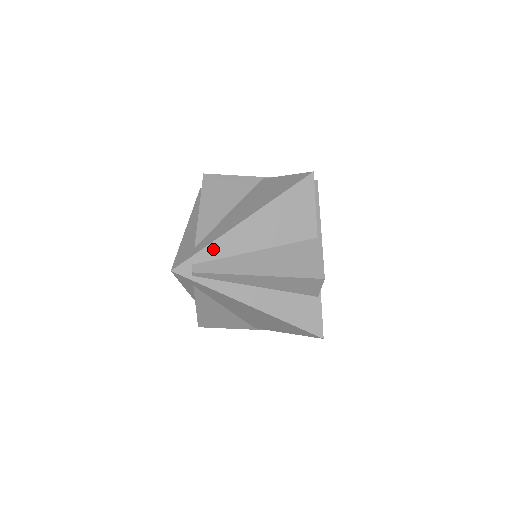
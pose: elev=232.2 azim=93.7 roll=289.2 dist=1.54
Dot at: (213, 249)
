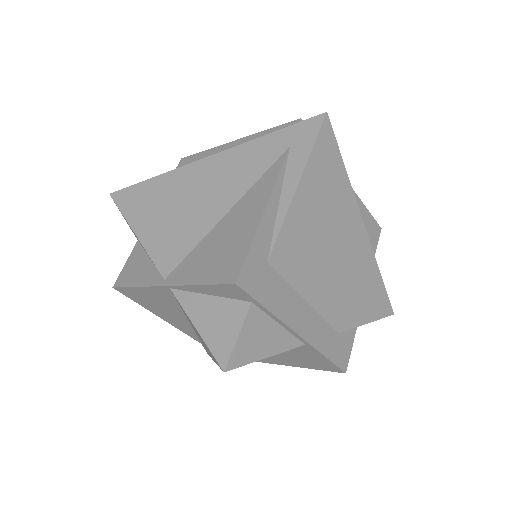
Dot at: occluded
